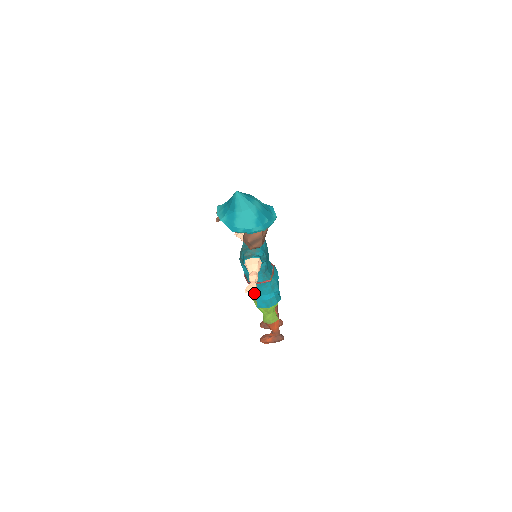
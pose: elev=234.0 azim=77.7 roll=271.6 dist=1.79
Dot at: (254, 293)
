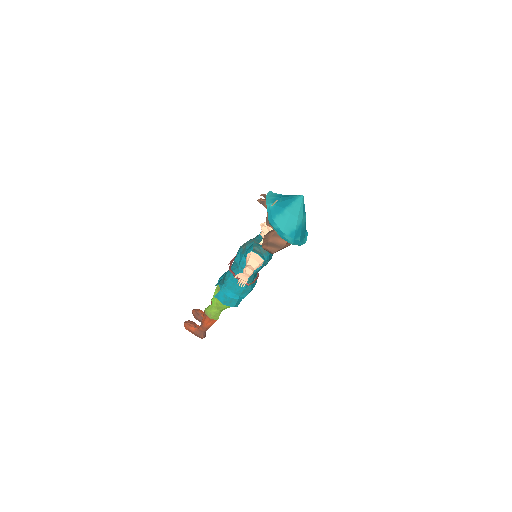
Dot at: occluded
